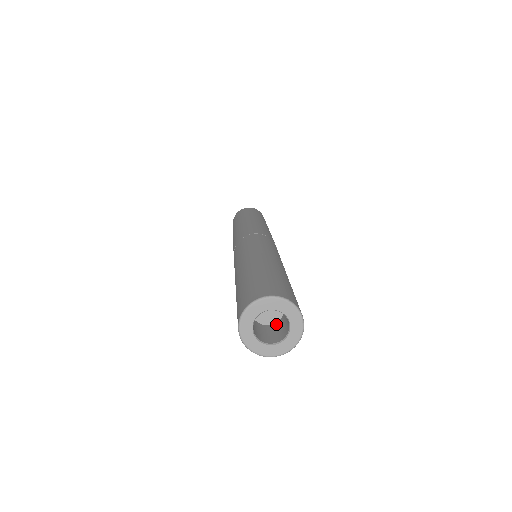
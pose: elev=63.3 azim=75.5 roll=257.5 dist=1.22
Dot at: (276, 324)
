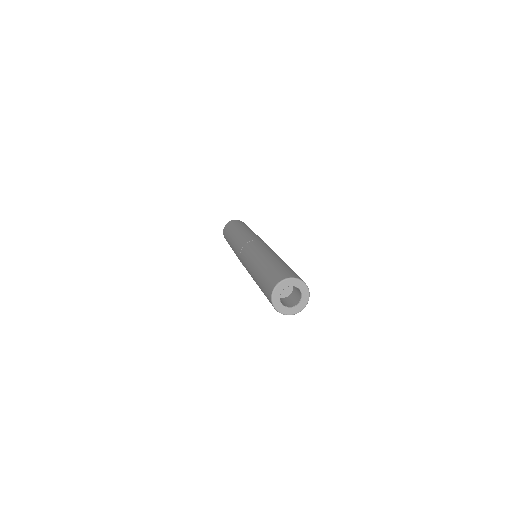
Dot at: (286, 298)
